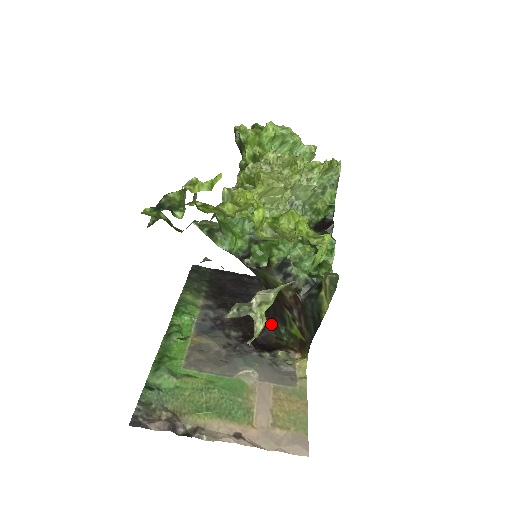
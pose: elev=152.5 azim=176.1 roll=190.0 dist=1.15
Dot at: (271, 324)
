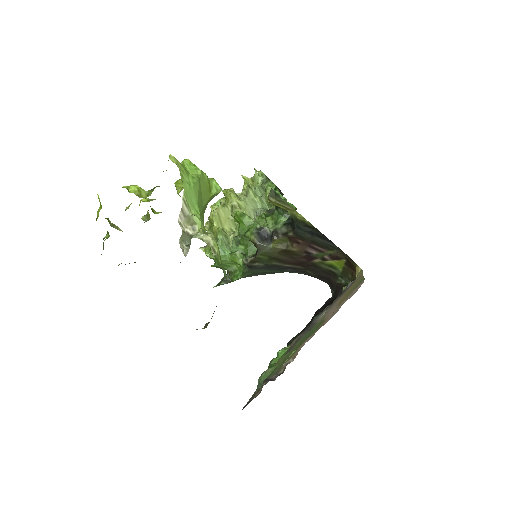
Dot at: (338, 291)
